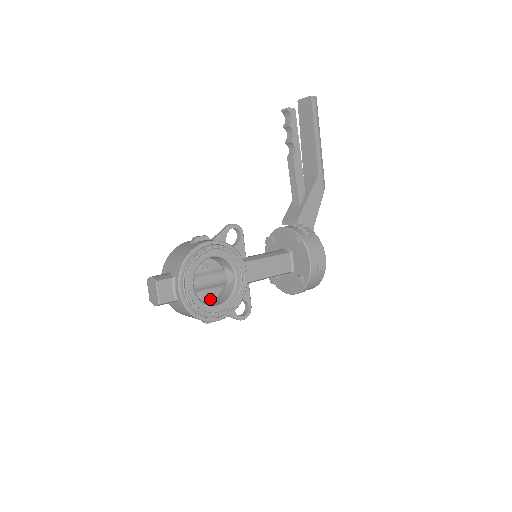
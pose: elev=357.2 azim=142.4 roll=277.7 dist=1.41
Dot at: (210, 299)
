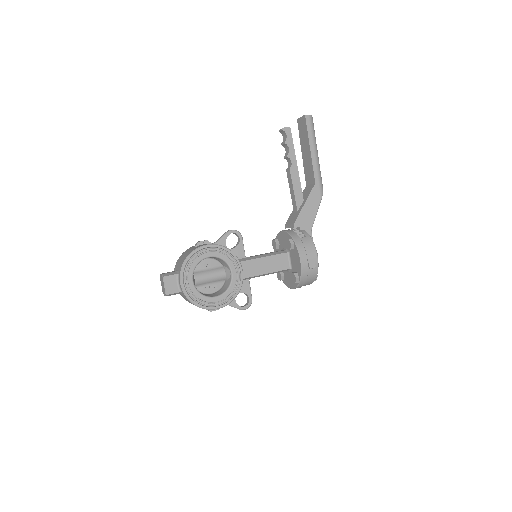
Dot at: (212, 292)
